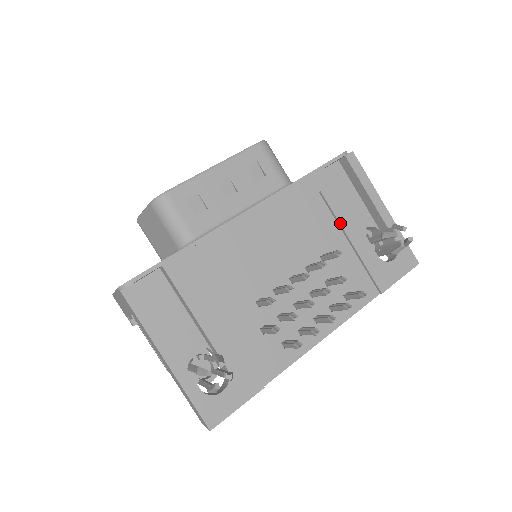
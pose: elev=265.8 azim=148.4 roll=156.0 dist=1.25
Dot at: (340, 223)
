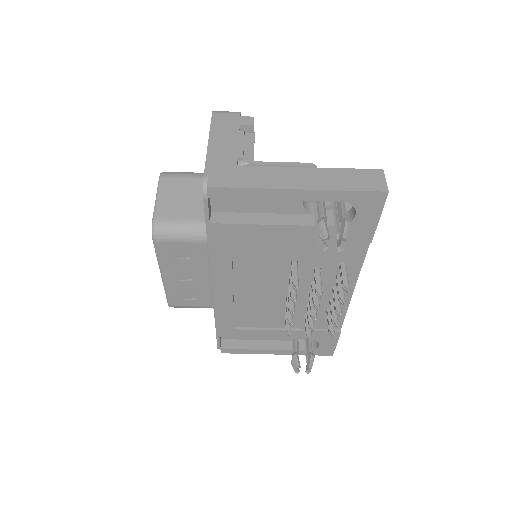
Dot at: (275, 240)
